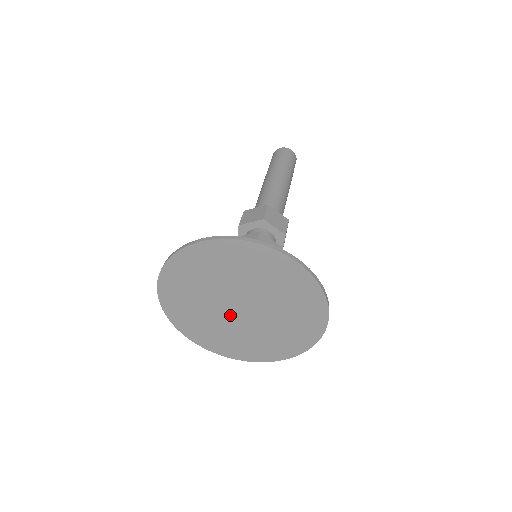
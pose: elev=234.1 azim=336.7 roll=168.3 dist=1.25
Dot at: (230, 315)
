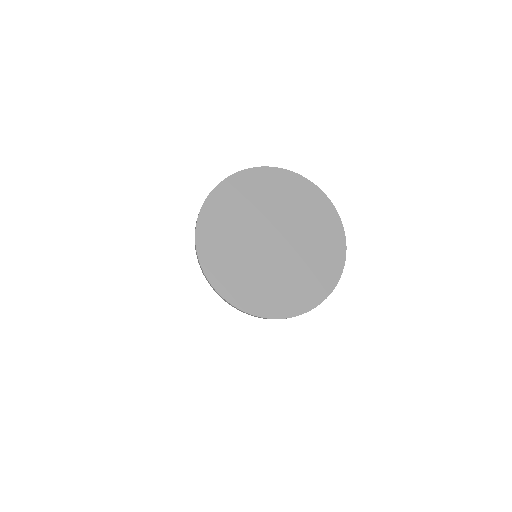
Dot at: (261, 247)
